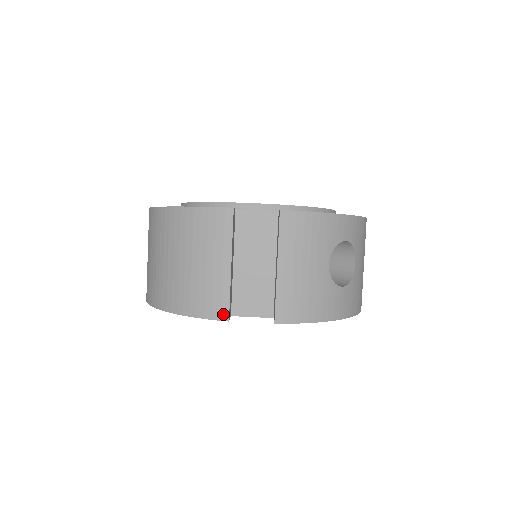
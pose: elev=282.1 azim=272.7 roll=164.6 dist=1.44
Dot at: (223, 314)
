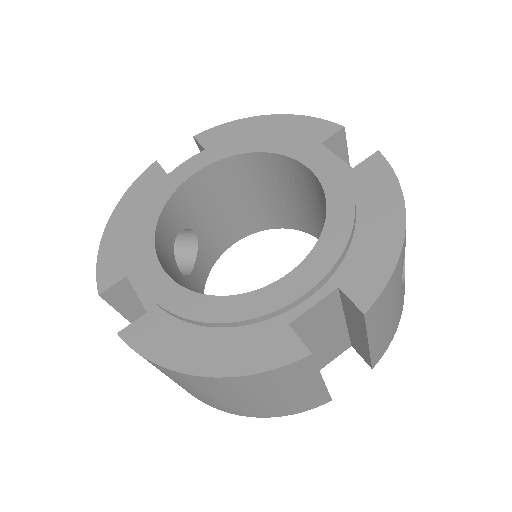
Dot at: (325, 401)
